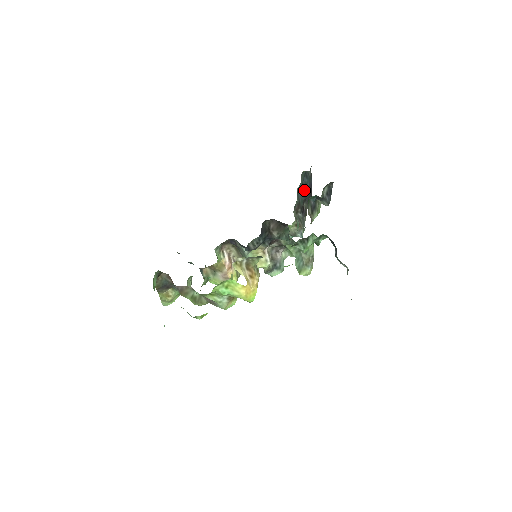
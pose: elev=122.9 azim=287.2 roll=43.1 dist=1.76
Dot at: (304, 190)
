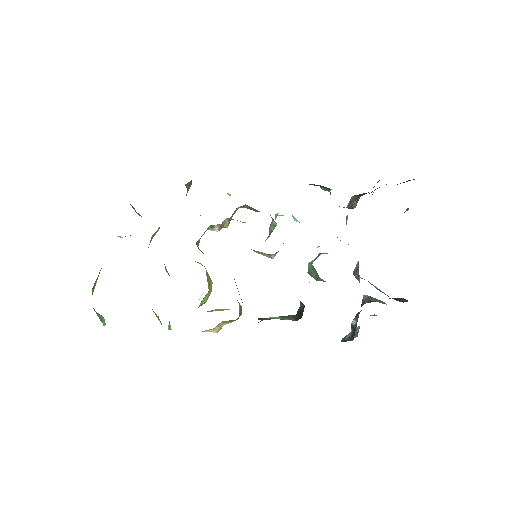
Dot at: occluded
